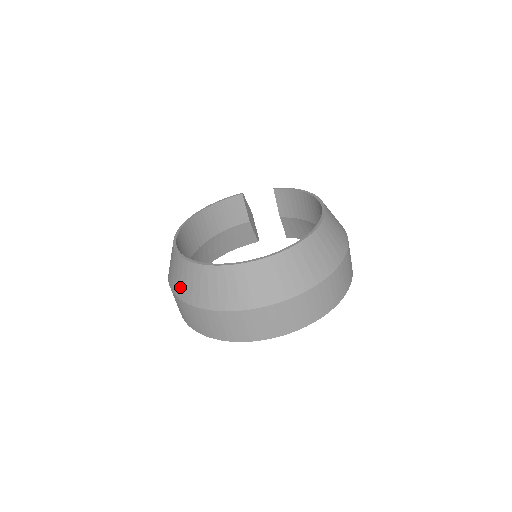
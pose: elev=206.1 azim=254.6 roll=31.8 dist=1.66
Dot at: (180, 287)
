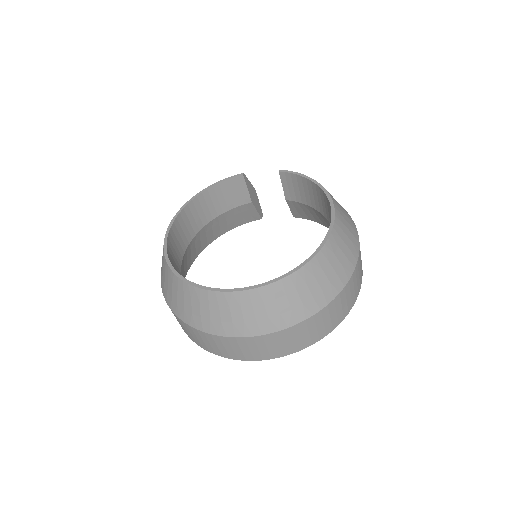
Dot at: (171, 299)
